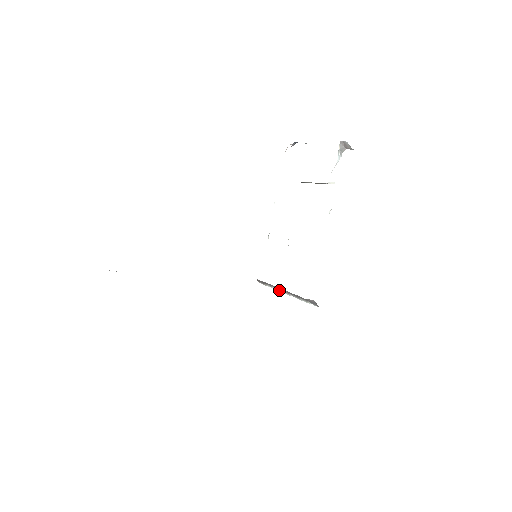
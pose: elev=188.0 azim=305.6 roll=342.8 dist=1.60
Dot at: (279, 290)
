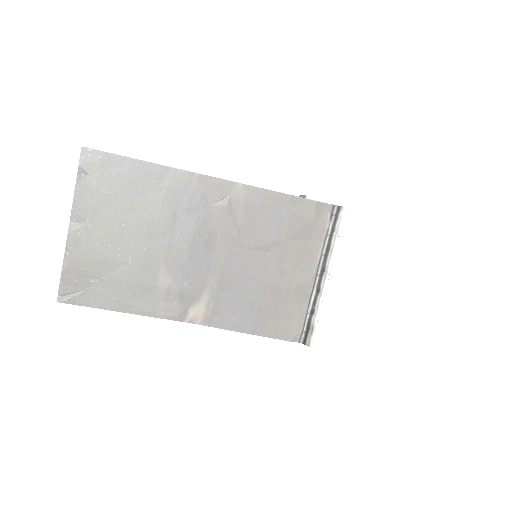
Dot at: (320, 294)
